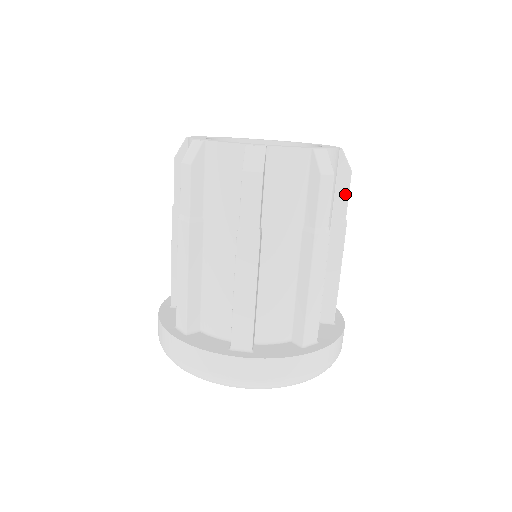
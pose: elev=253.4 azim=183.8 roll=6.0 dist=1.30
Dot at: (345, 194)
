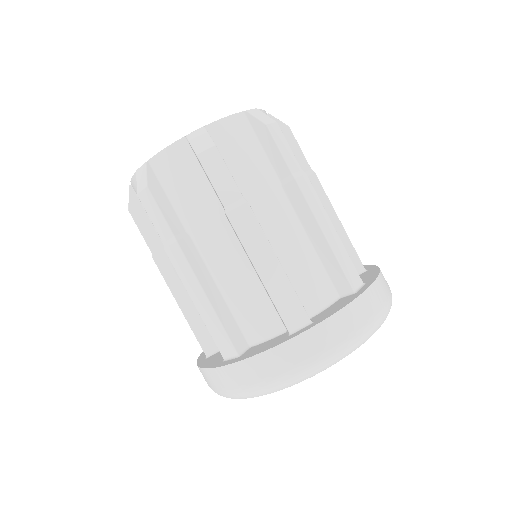
Dot at: (275, 151)
